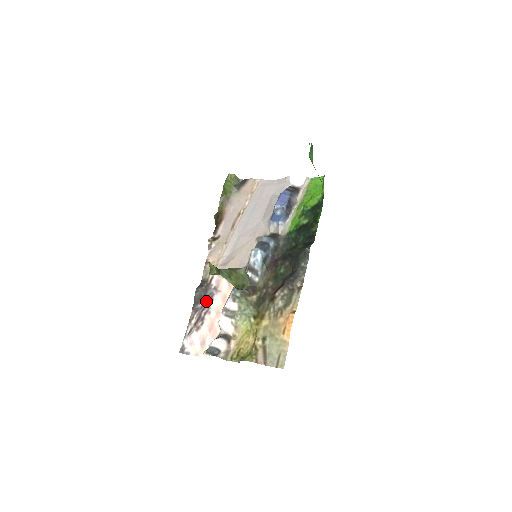
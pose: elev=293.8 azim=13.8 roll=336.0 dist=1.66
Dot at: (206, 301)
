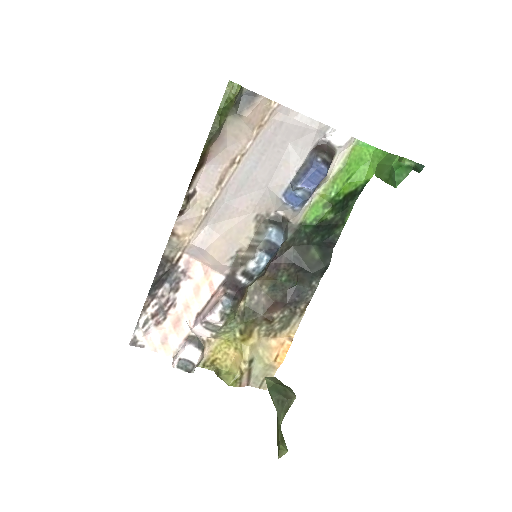
Dot at: (170, 289)
